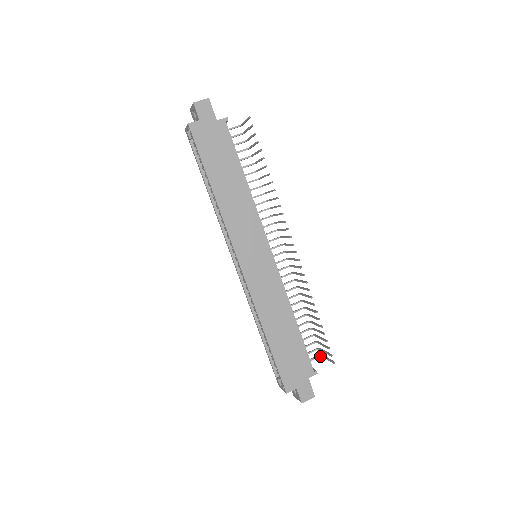
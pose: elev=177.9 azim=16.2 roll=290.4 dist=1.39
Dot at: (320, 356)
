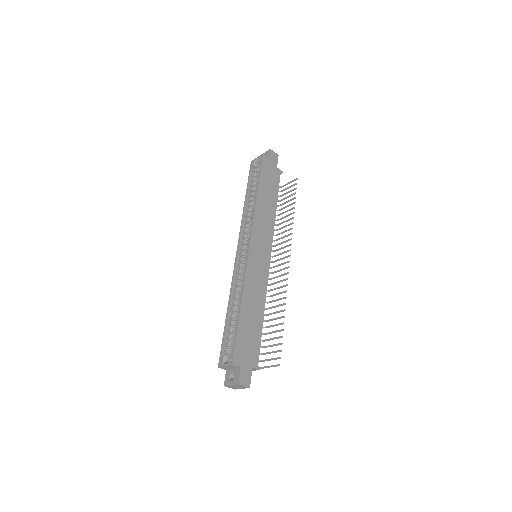
Dot at: occluded
